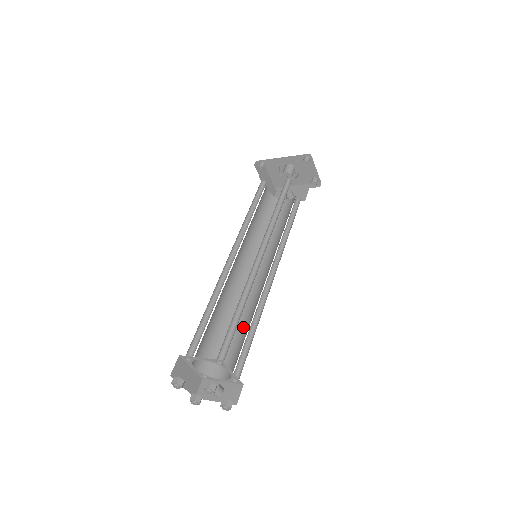
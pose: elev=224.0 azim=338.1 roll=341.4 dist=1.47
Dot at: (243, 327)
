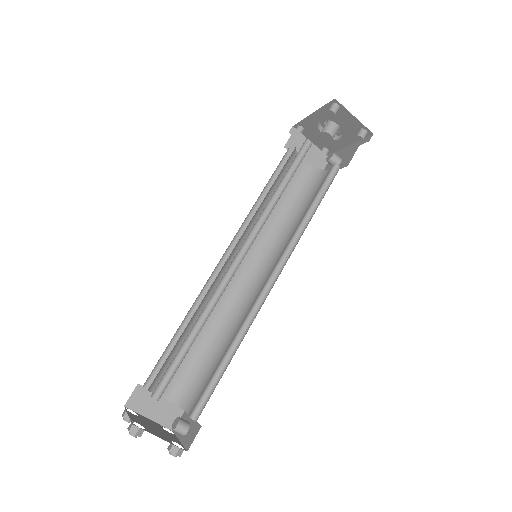
Dot at: occluded
